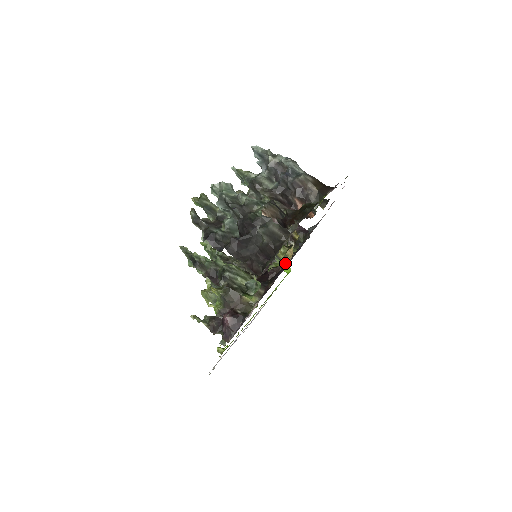
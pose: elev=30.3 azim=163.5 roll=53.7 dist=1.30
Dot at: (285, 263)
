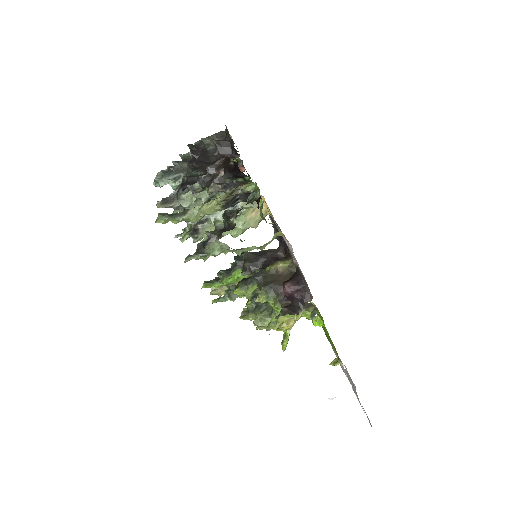
Dot at: occluded
